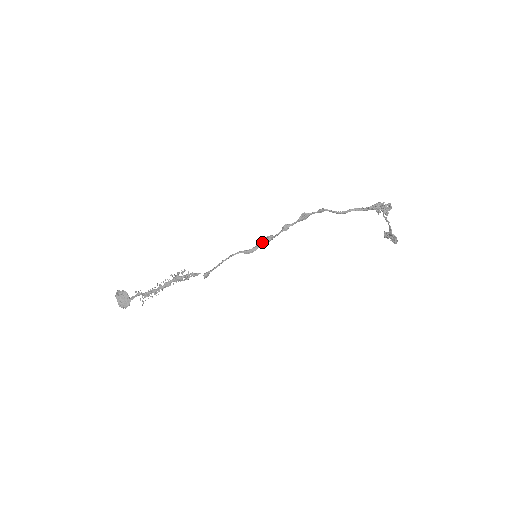
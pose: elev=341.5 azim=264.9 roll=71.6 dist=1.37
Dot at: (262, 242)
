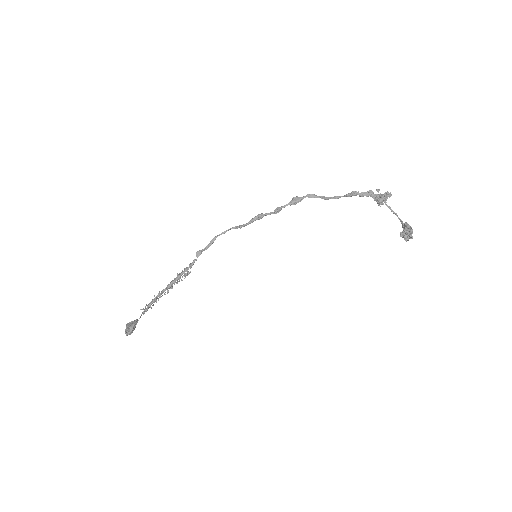
Dot at: (253, 218)
